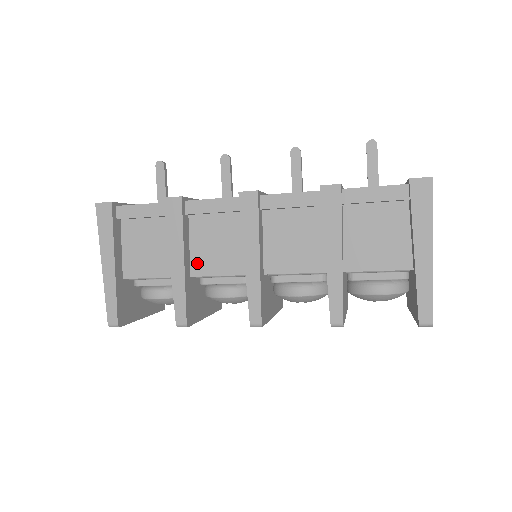
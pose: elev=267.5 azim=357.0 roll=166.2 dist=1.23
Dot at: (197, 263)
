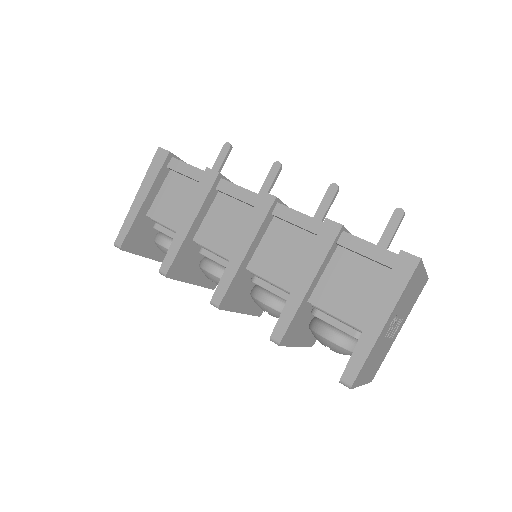
Dot at: (203, 232)
